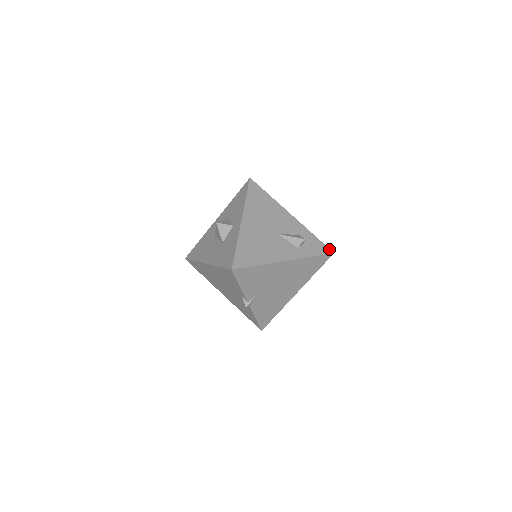
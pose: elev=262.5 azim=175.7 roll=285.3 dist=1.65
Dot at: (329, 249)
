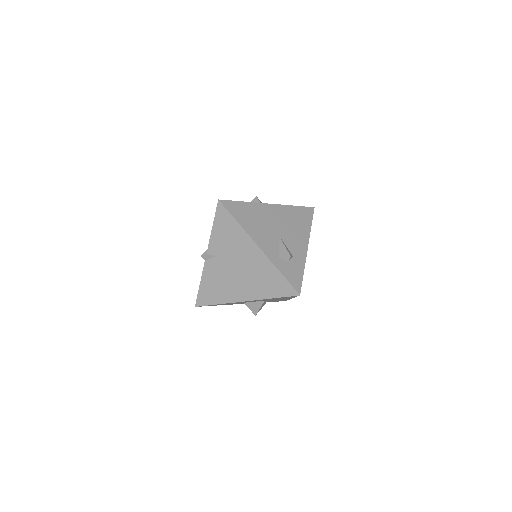
Dot at: (300, 289)
